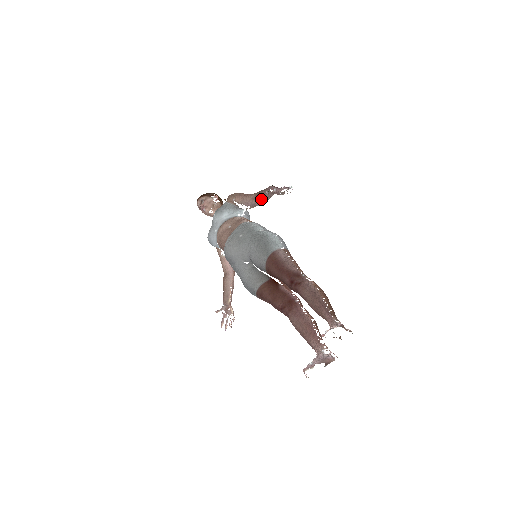
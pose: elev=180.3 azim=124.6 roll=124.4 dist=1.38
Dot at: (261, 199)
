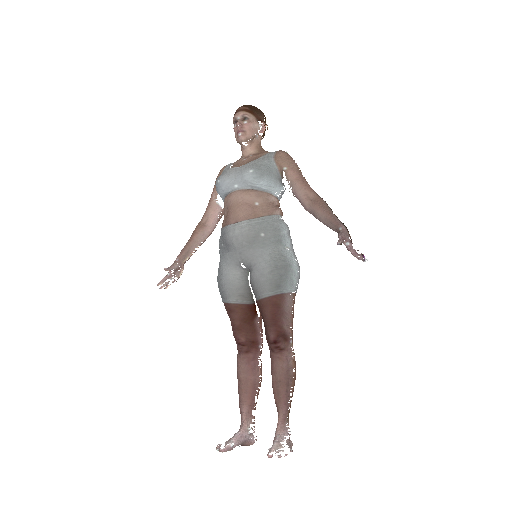
Dot at: (318, 216)
